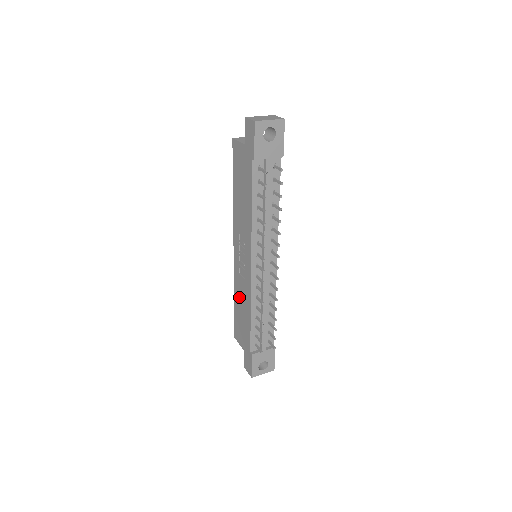
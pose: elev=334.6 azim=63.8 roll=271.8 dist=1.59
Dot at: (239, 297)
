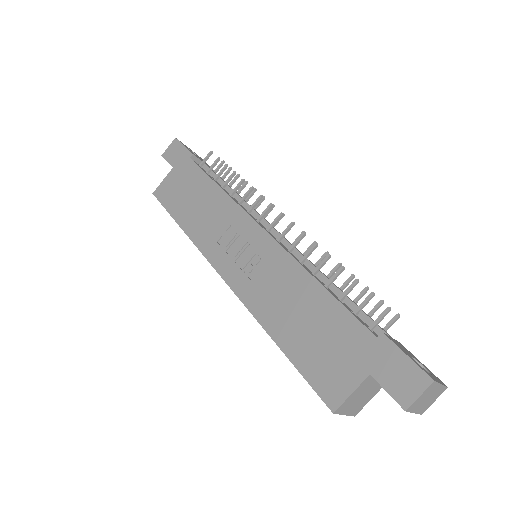
Dot at: (278, 310)
